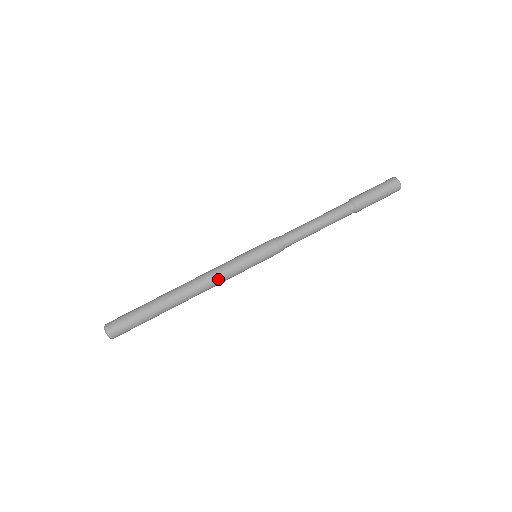
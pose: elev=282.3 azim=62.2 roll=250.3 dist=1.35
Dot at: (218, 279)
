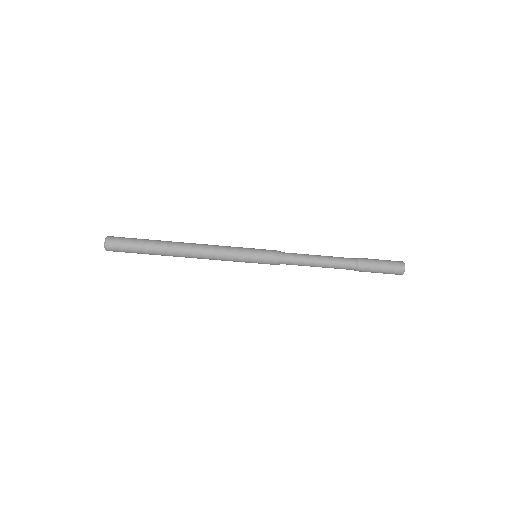
Dot at: (215, 258)
